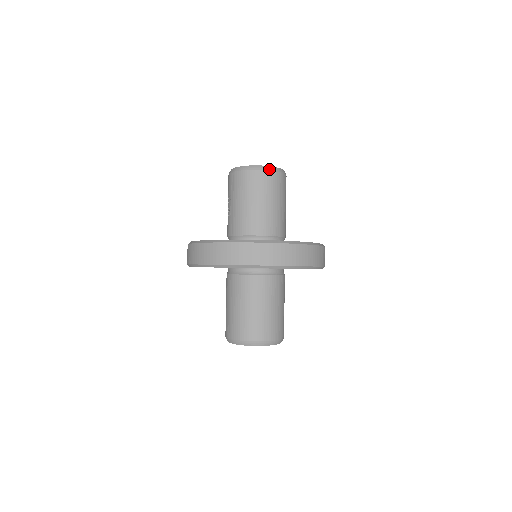
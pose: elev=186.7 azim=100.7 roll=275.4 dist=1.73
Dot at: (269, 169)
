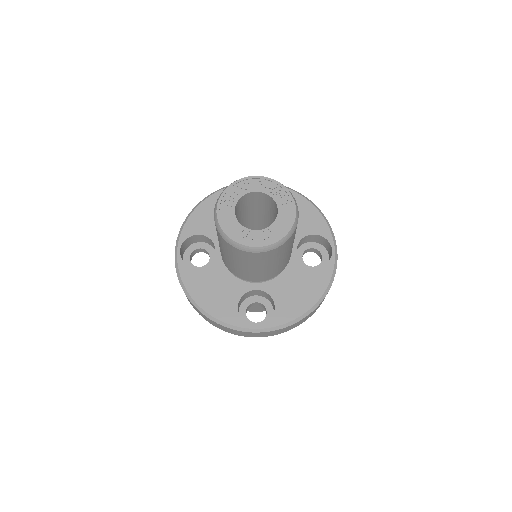
Dot at: (265, 250)
